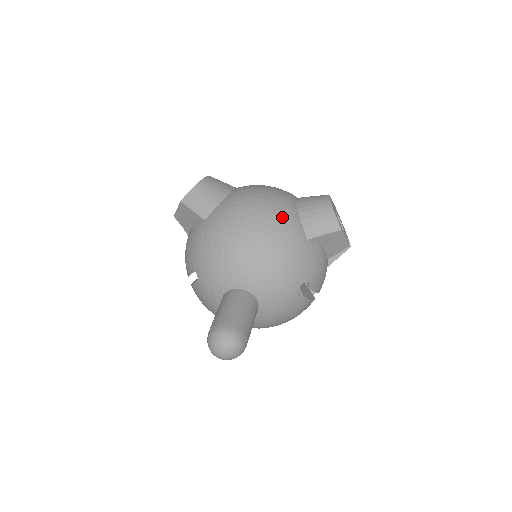
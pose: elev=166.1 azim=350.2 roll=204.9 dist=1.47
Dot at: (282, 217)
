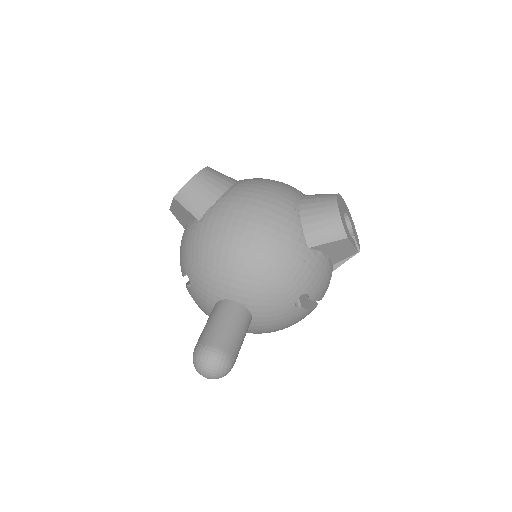
Dot at: (281, 223)
